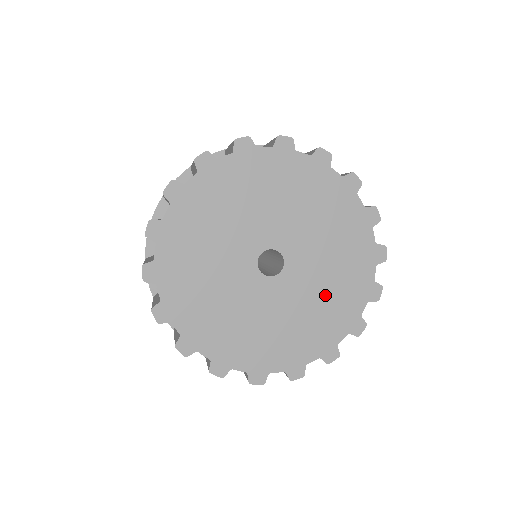
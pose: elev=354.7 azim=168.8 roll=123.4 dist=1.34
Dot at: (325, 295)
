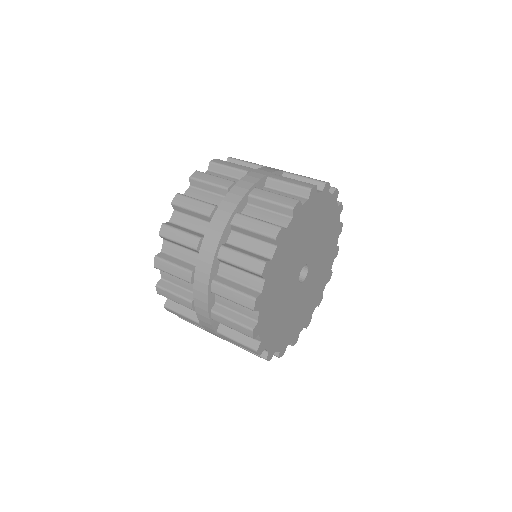
Dot at: (326, 244)
